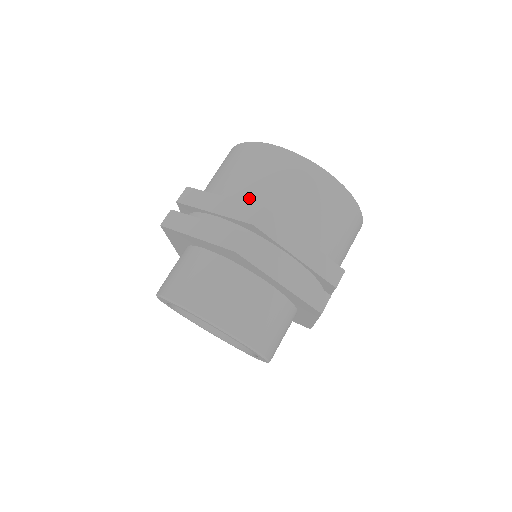
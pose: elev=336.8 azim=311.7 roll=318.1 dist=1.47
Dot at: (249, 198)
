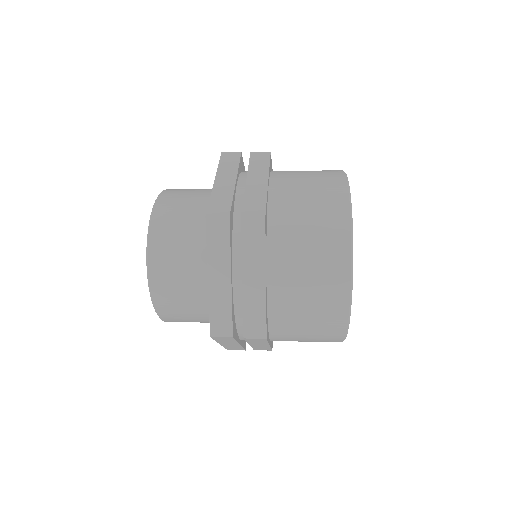
Dot at: occluded
